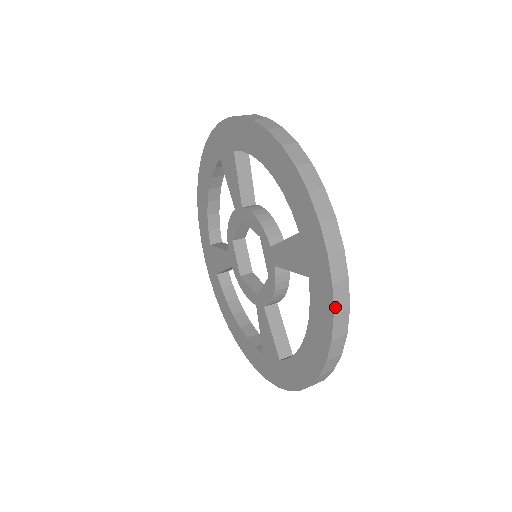
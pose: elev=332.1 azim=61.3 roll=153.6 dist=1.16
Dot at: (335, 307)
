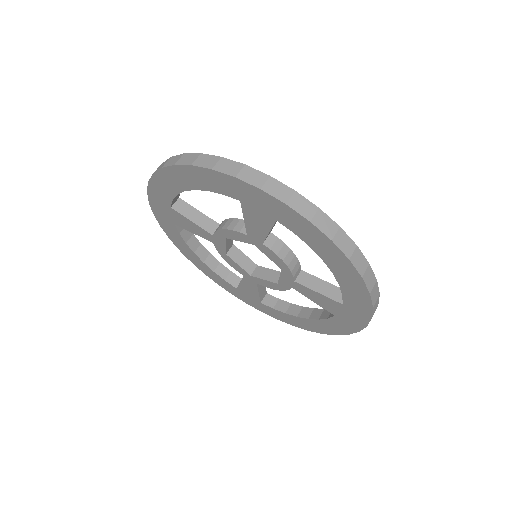
Dot at: (351, 333)
